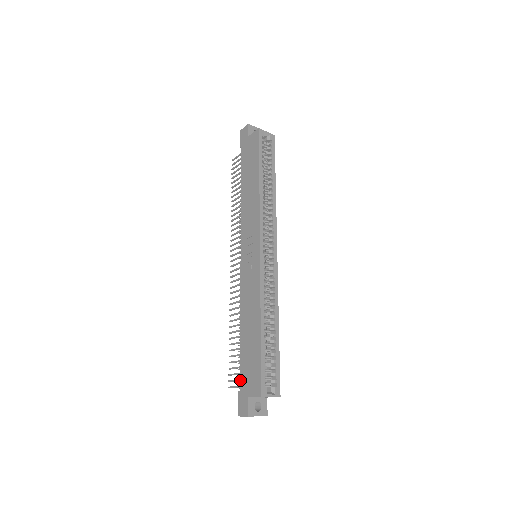
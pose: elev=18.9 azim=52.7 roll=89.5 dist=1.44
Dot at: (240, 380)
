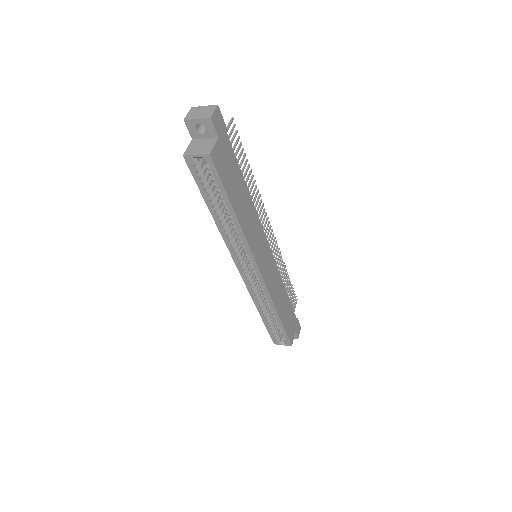
Dot at: occluded
